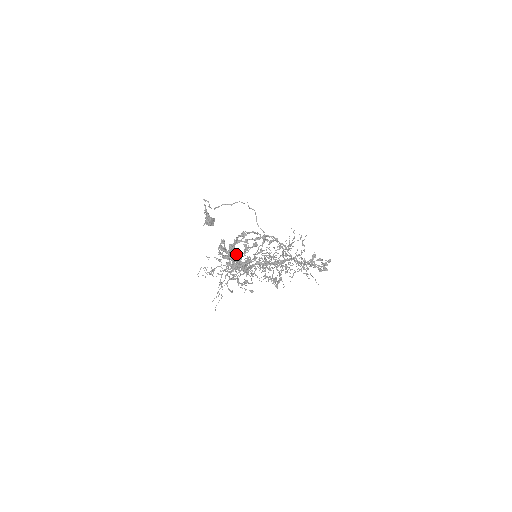
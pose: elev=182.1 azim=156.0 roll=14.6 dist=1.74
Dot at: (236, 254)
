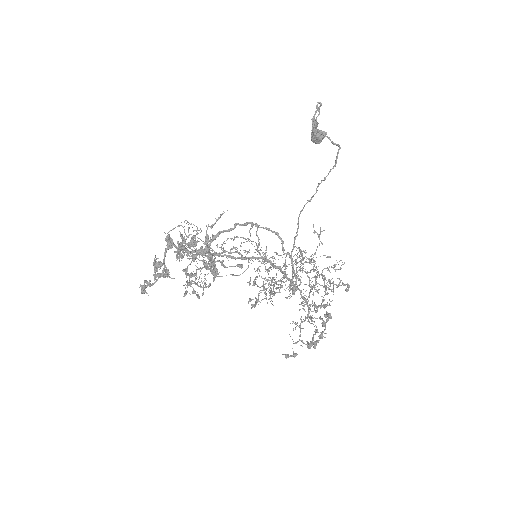
Dot at: occluded
